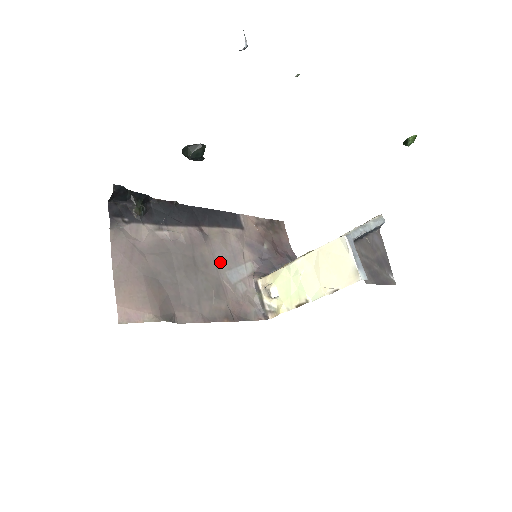
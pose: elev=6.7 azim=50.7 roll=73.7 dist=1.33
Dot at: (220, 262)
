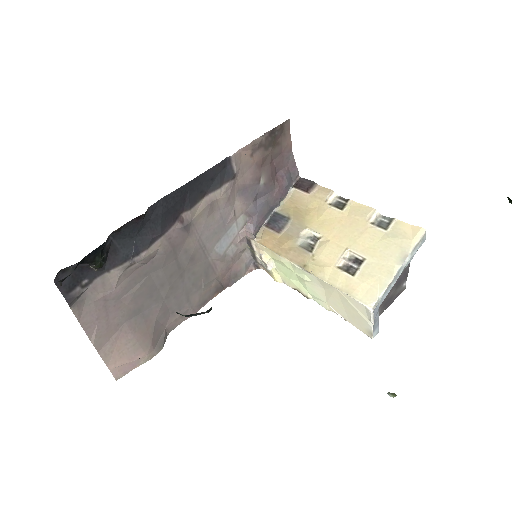
Dot at: (207, 242)
